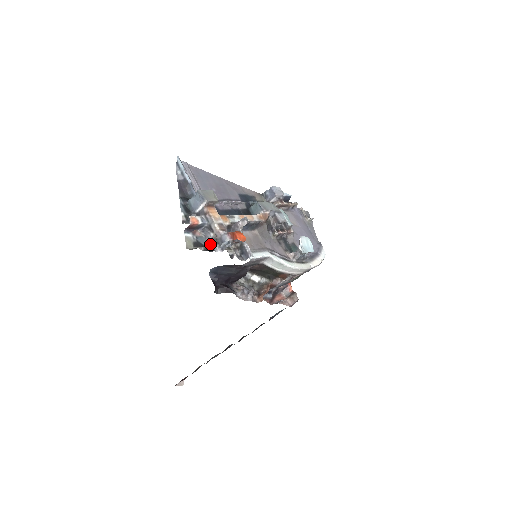
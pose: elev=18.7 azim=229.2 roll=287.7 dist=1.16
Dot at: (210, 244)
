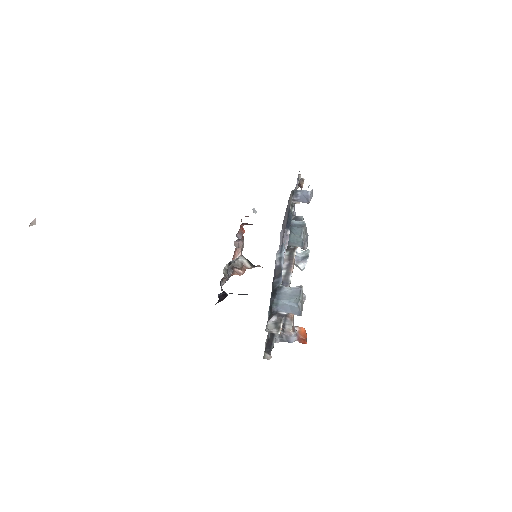
Dot at: occluded
